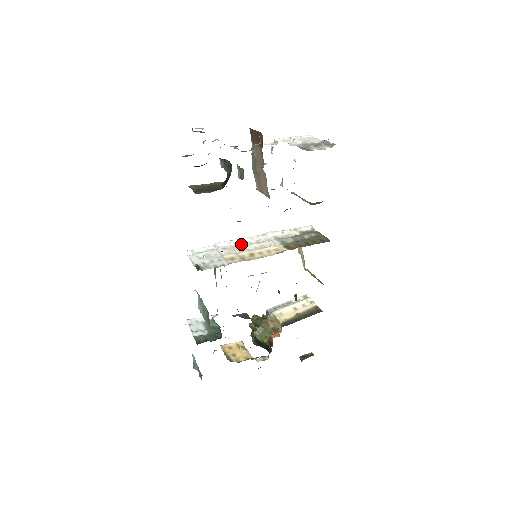
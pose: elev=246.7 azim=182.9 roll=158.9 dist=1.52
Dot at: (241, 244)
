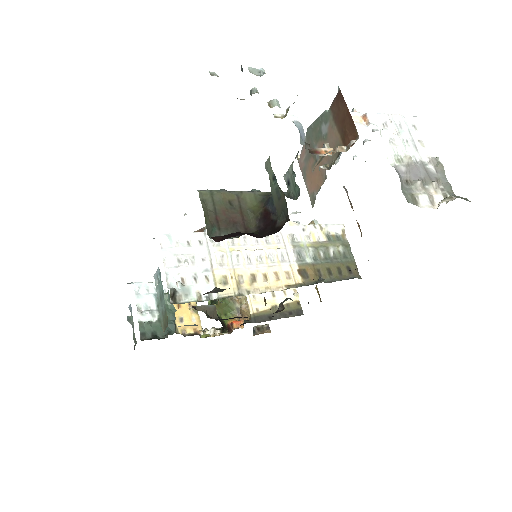
Dot at: (243, 239)
